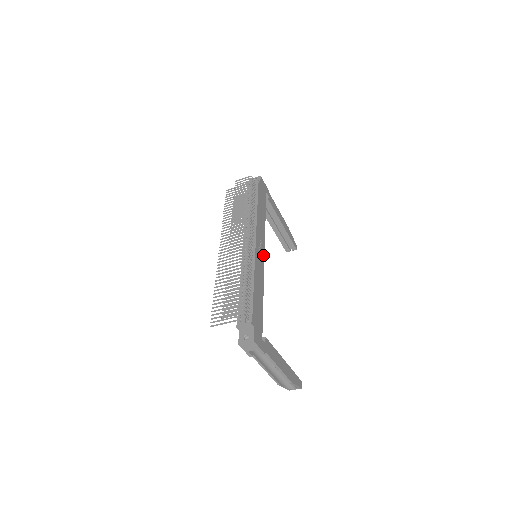
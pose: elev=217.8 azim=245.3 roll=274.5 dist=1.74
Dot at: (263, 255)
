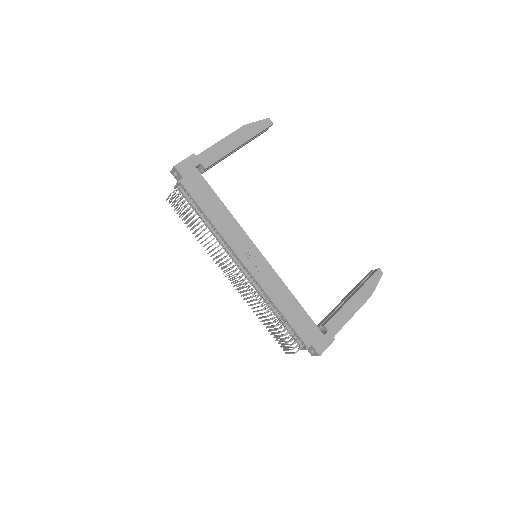
Dot at: (260, 257)
